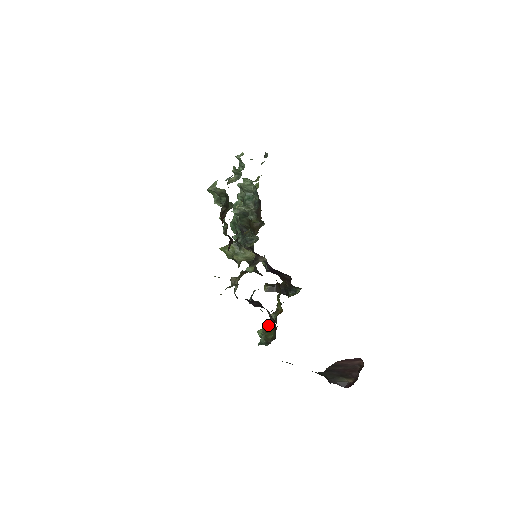
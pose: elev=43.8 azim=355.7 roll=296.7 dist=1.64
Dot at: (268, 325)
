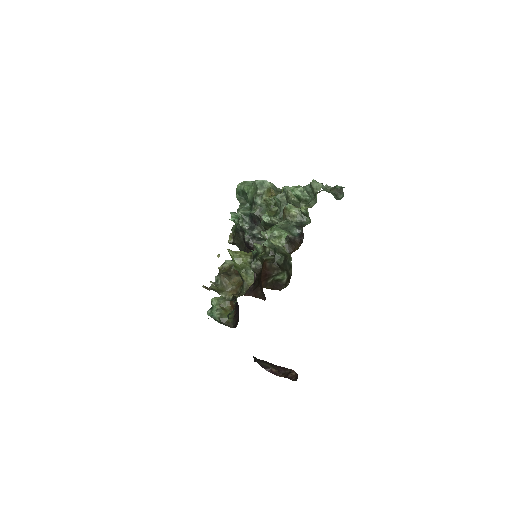
Dot at: (226, 300)
